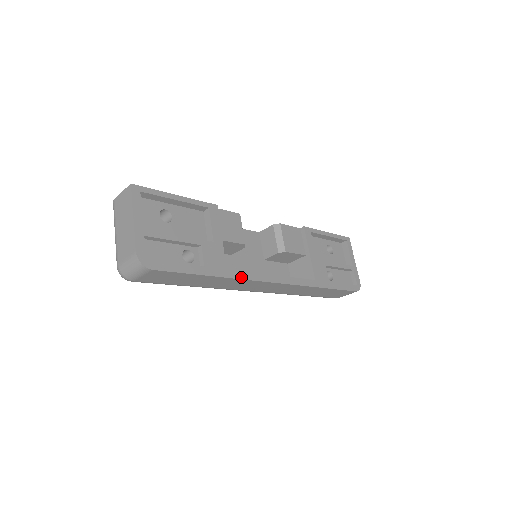
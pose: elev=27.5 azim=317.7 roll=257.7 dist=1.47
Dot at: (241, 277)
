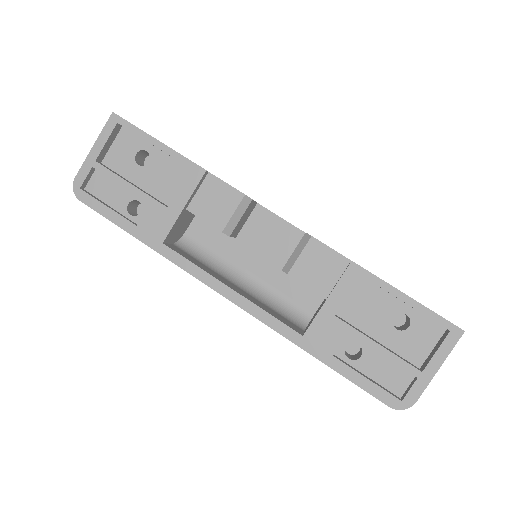
Dot at: (176, 261)
